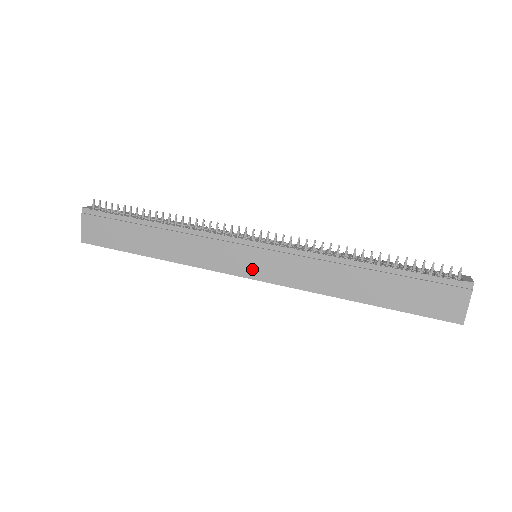
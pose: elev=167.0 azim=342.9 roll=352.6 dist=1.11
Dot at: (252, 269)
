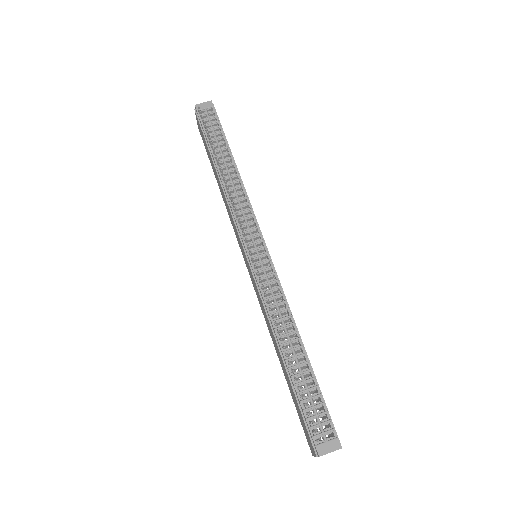
Dot at: (246, 264)
